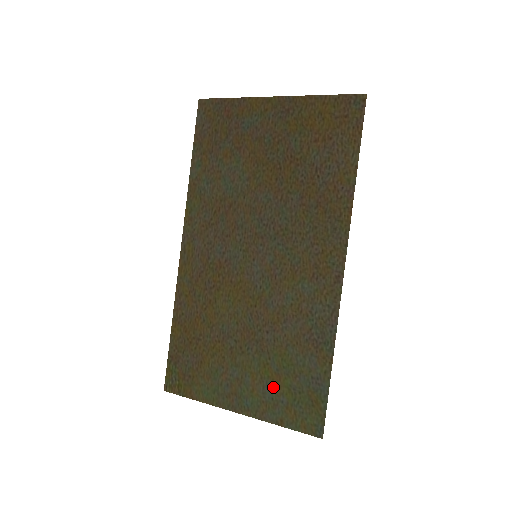
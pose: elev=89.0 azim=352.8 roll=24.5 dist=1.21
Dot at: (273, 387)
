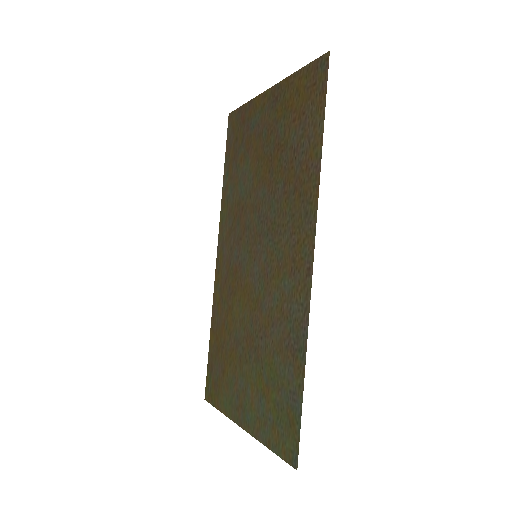
Dot at: (264, 401)
